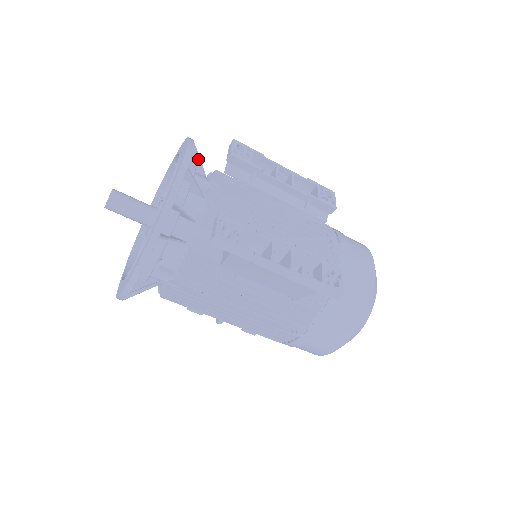
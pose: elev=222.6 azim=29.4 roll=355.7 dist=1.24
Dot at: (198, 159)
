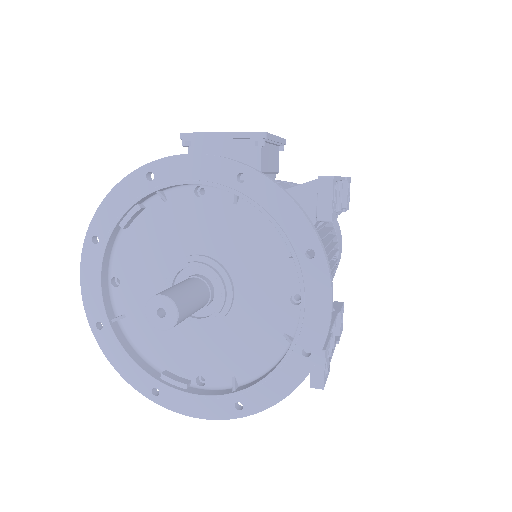
Dot at: occluded
